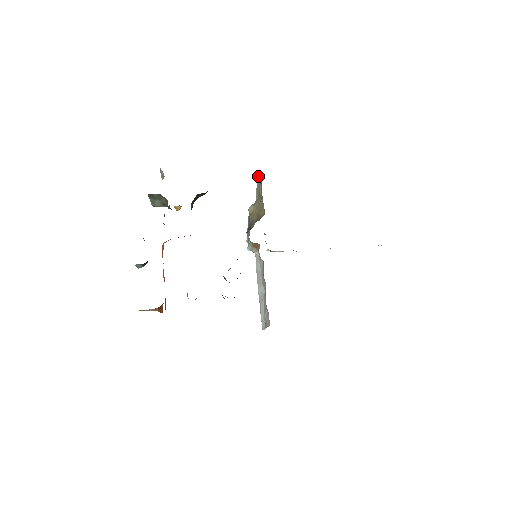
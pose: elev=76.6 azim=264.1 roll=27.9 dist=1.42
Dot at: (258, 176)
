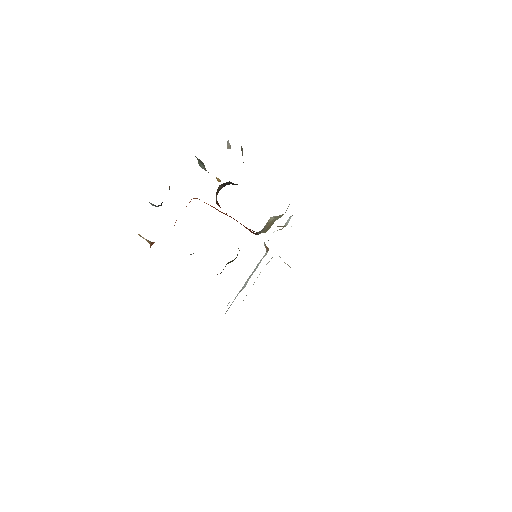
Dot at: occluded
